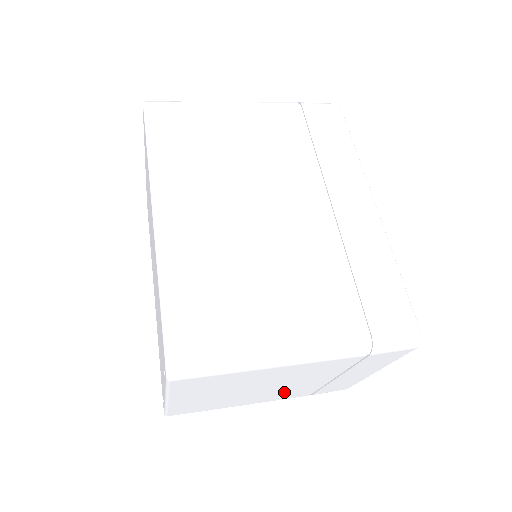
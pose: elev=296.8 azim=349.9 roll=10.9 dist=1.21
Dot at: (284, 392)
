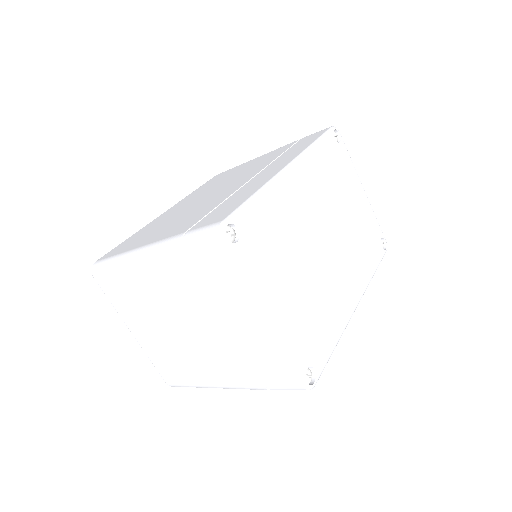
Dot at: (216, 354)
